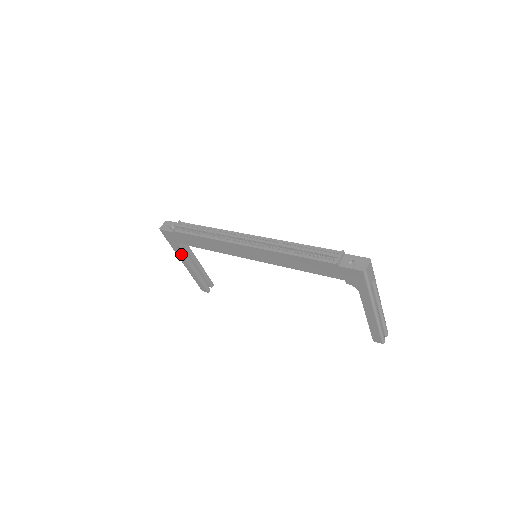
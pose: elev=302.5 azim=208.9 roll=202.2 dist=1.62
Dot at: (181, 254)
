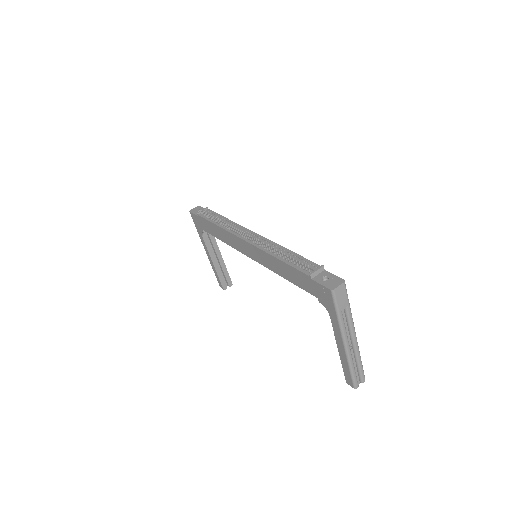
Dot at: (204, 241)
